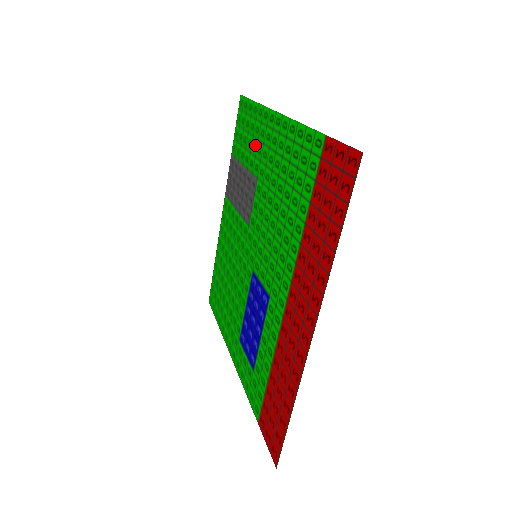
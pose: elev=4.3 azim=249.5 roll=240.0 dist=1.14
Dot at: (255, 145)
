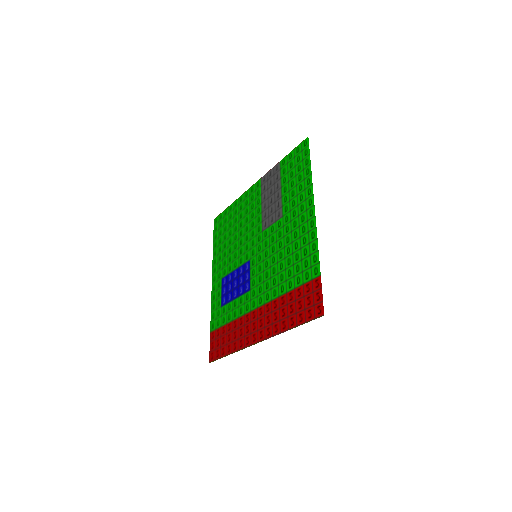
Dot at: (294, 194)
